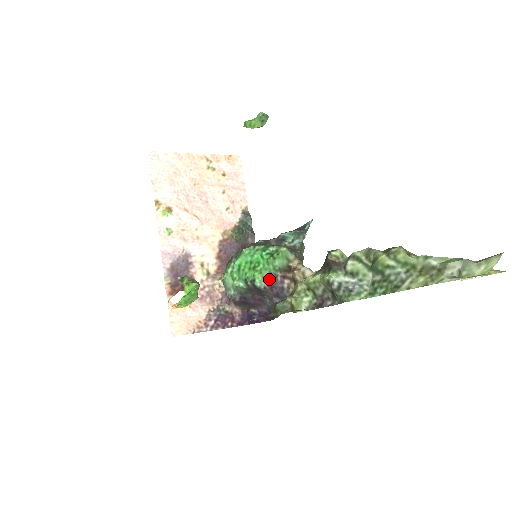
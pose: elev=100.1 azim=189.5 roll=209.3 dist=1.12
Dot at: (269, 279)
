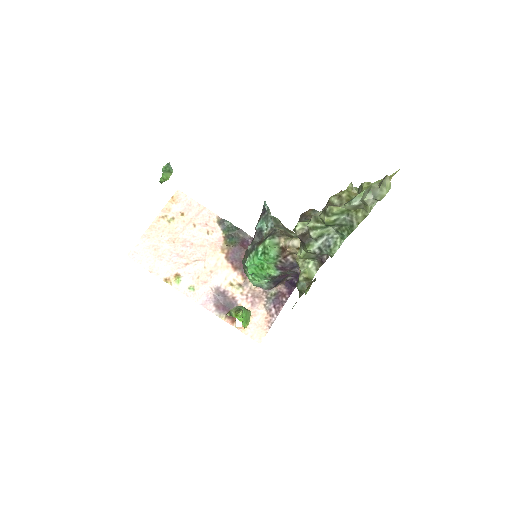
Dot at: (278, 267)
